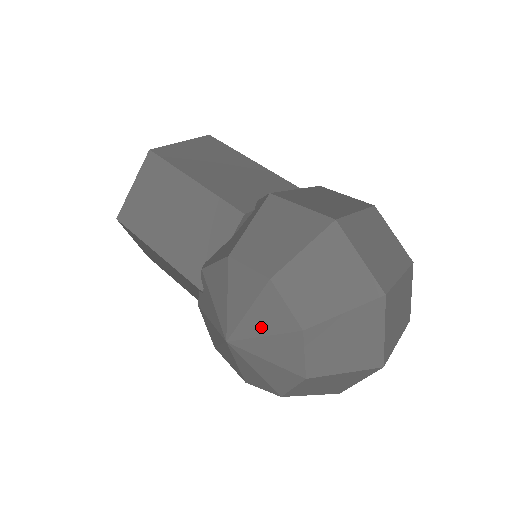
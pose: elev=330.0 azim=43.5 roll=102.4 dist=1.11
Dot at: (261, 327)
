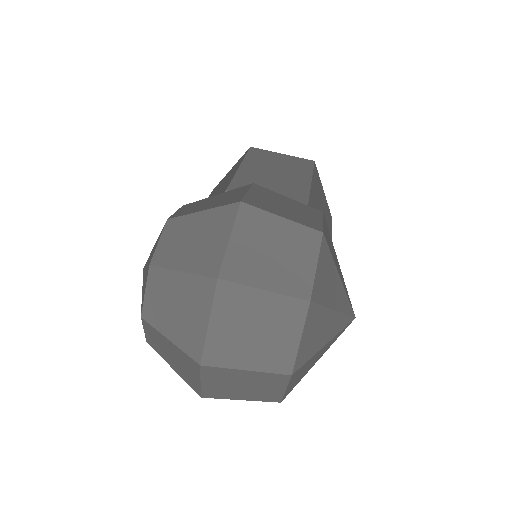
Dot at: (149, 258)
